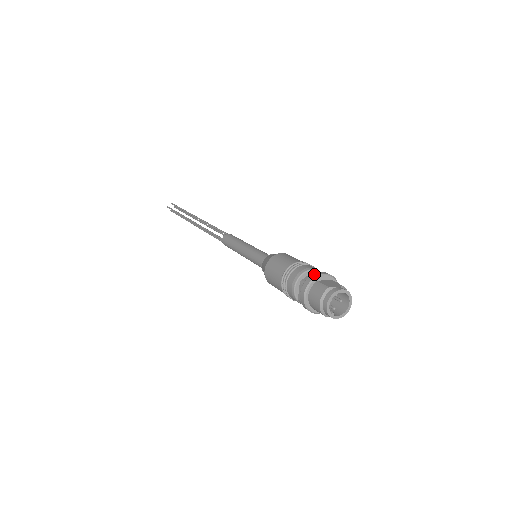
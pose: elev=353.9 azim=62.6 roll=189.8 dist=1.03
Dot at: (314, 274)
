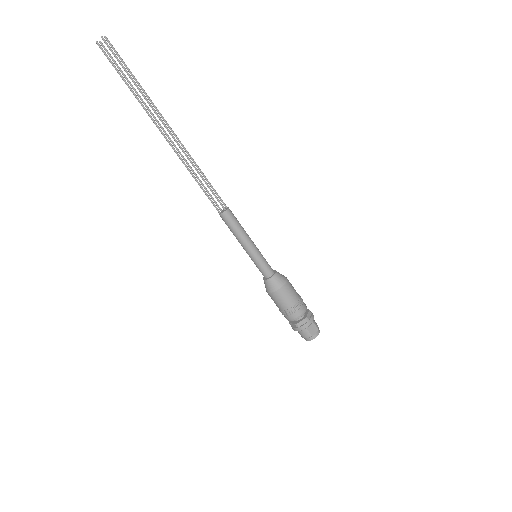
Dot at: (306, 325)
